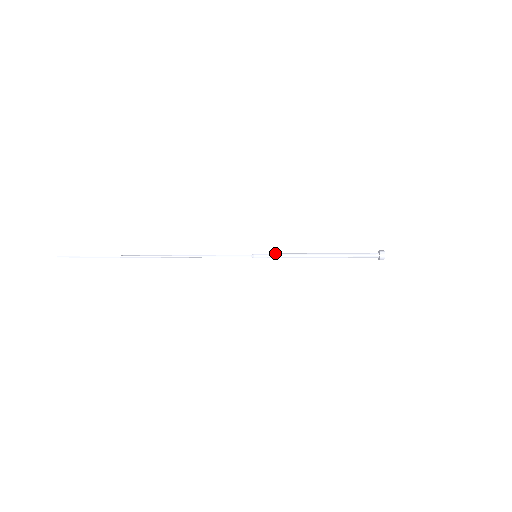
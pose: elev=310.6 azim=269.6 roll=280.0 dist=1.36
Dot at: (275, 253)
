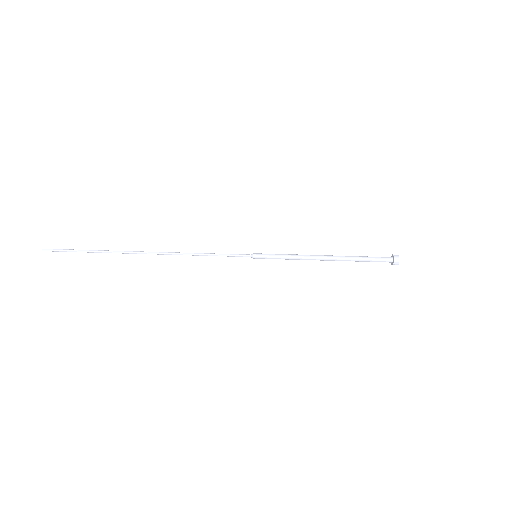
Dot at: (277, 254)
